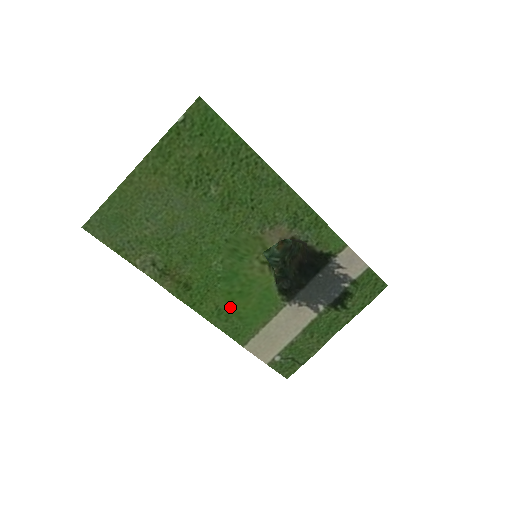
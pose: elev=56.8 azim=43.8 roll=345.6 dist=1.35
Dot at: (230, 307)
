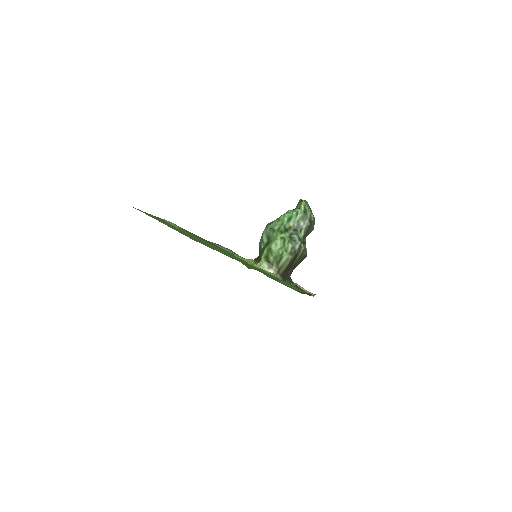
Dot at: occluded
